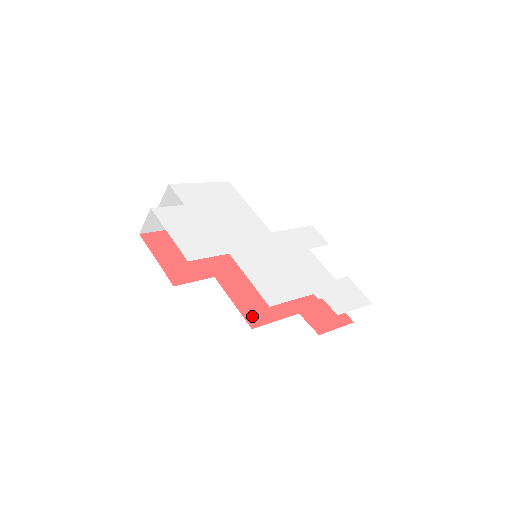
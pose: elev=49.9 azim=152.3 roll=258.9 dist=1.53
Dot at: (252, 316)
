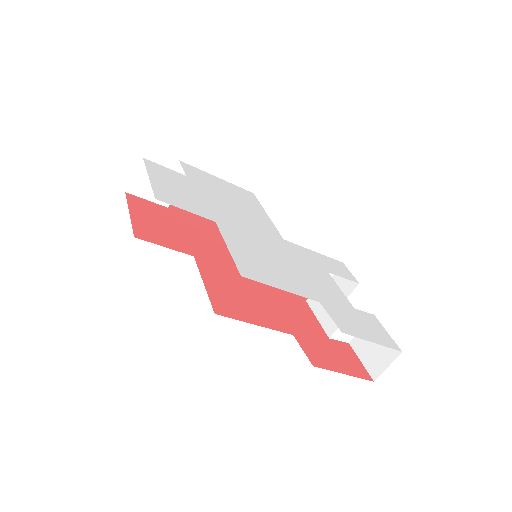
Dot at: (223, 305)
